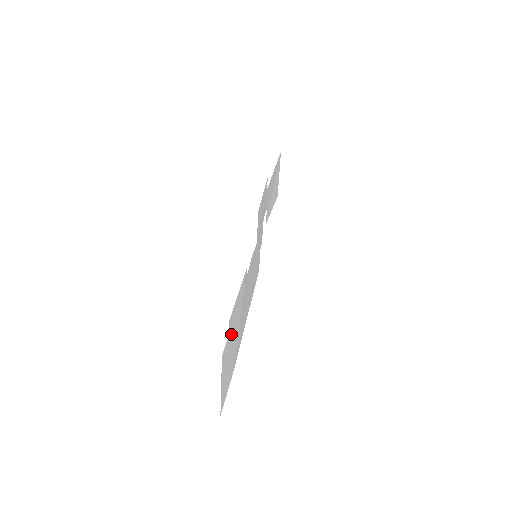
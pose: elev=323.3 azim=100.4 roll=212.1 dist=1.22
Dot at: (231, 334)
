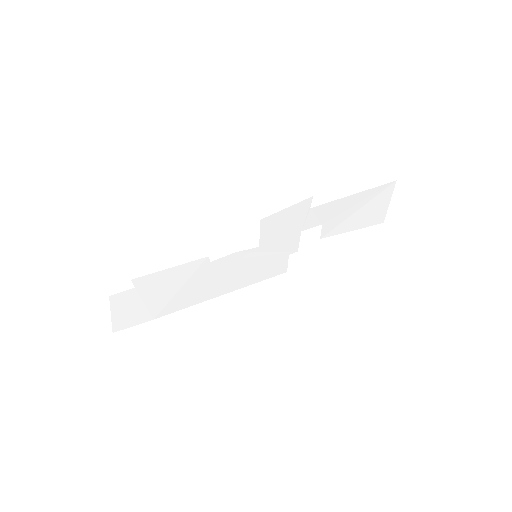
Dot at: (143, 290)
